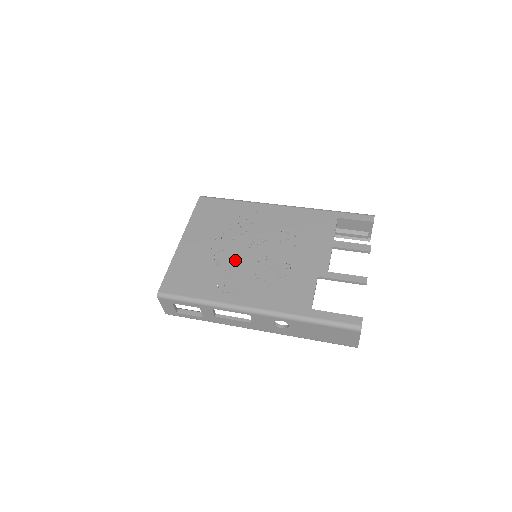
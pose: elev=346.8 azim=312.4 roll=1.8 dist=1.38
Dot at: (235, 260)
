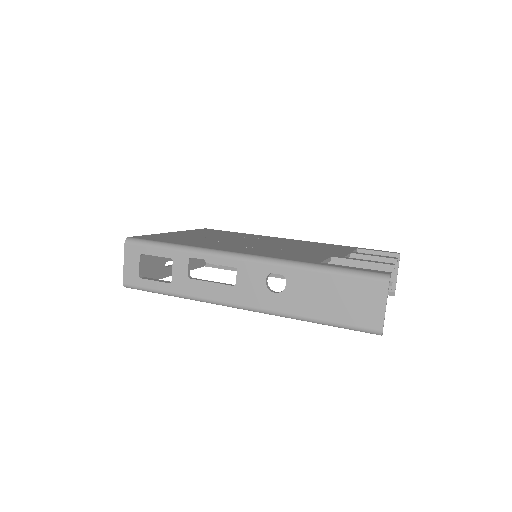
Dot at: (231, 242)
